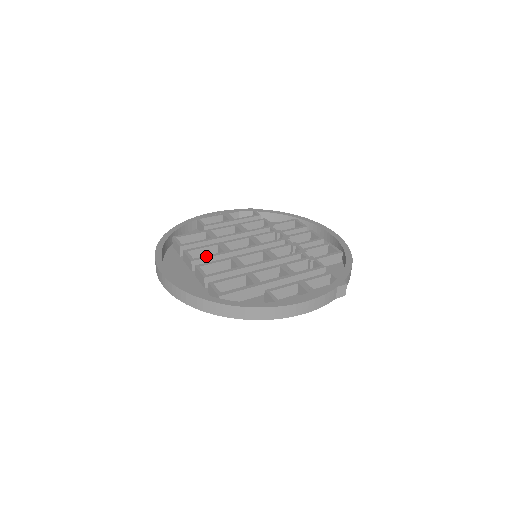
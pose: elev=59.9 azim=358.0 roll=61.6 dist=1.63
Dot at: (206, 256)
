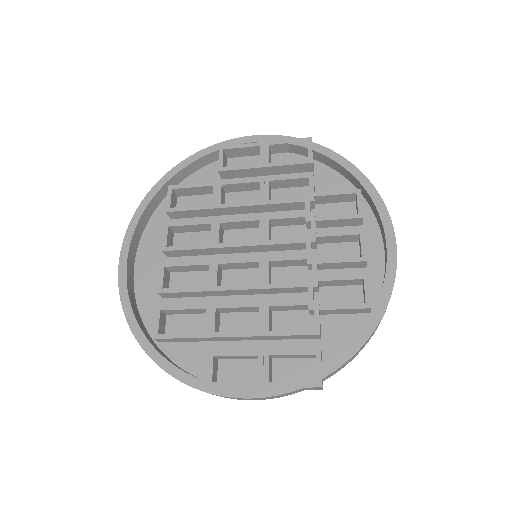
Dot at: (183, 247)
